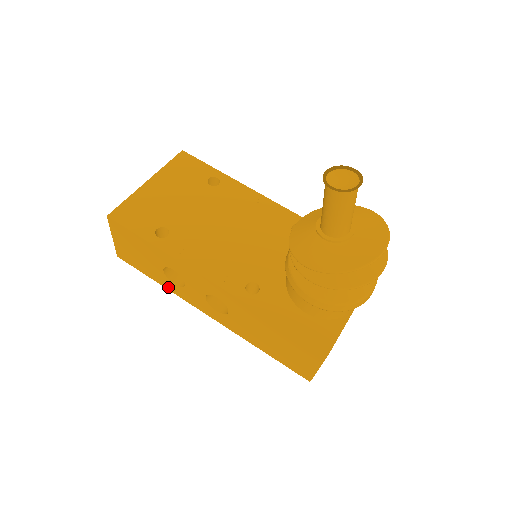
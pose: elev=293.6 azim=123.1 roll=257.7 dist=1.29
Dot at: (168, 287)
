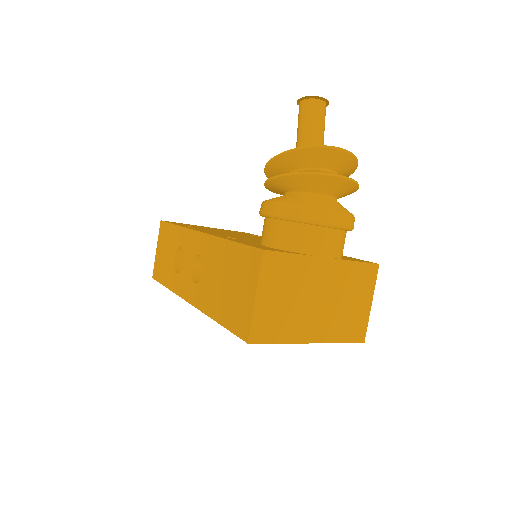
Dot at: (172, 286)
